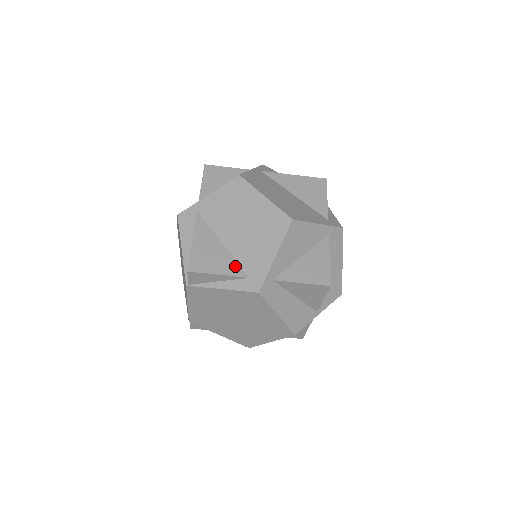
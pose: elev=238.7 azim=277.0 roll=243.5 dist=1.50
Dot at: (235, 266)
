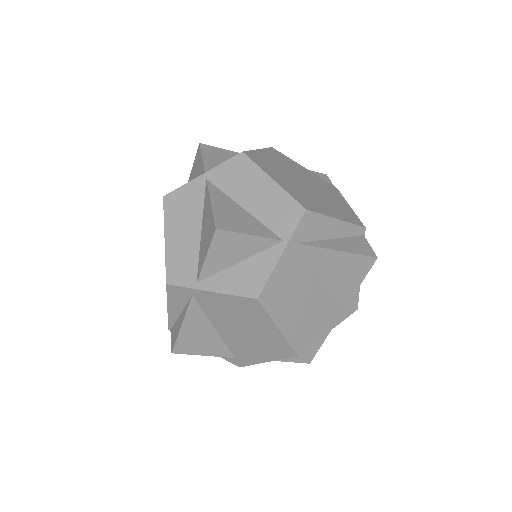
Dot at: (223, 349)
